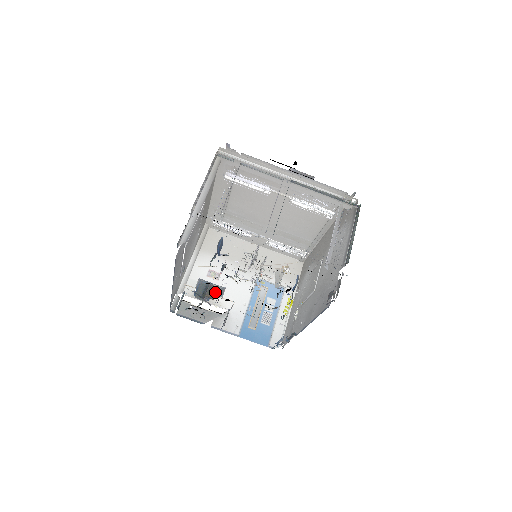
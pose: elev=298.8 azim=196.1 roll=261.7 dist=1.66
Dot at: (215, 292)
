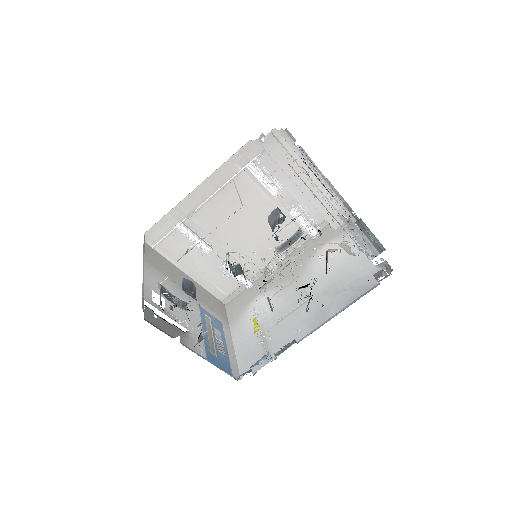
Dot at: occluded
